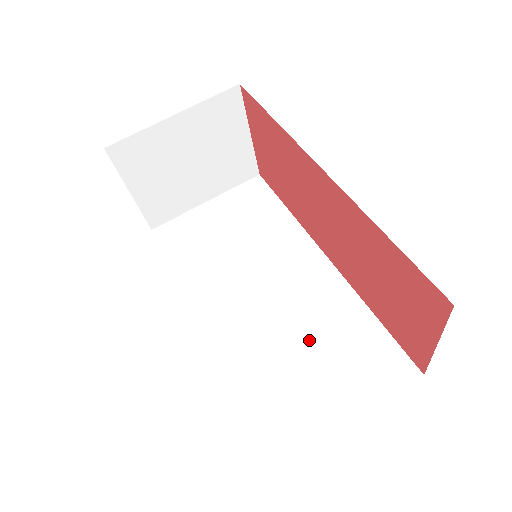
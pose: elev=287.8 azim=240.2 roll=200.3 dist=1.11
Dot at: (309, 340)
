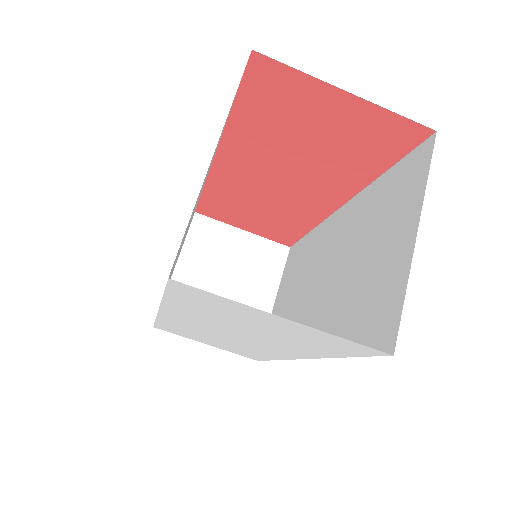
Dot at: (358, 254)
